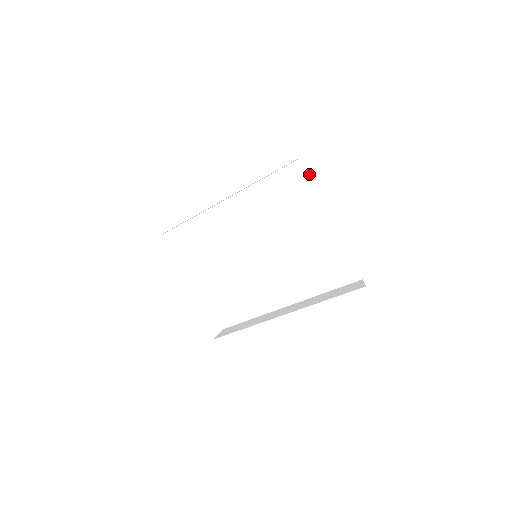
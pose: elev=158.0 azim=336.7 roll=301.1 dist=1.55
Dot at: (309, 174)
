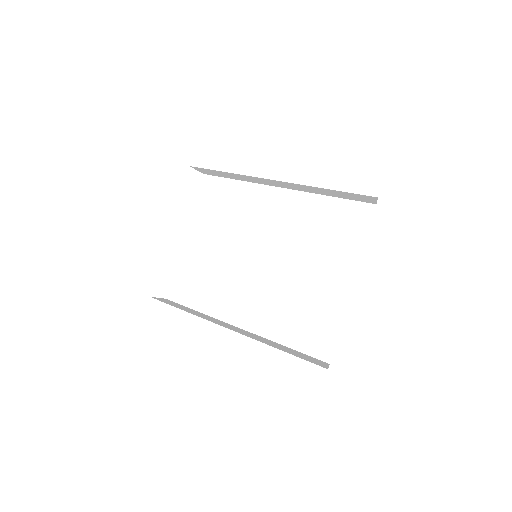
Dot at: (372, 219)
